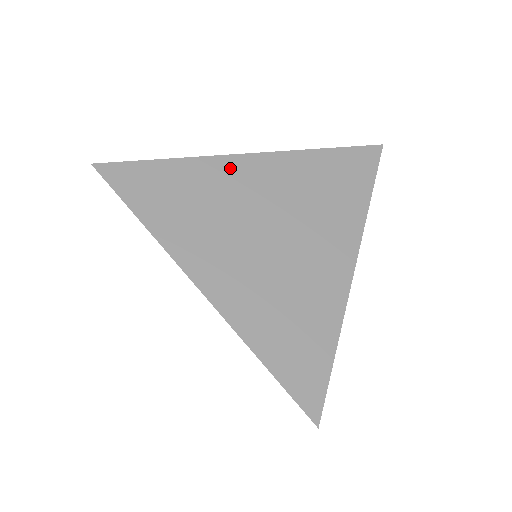
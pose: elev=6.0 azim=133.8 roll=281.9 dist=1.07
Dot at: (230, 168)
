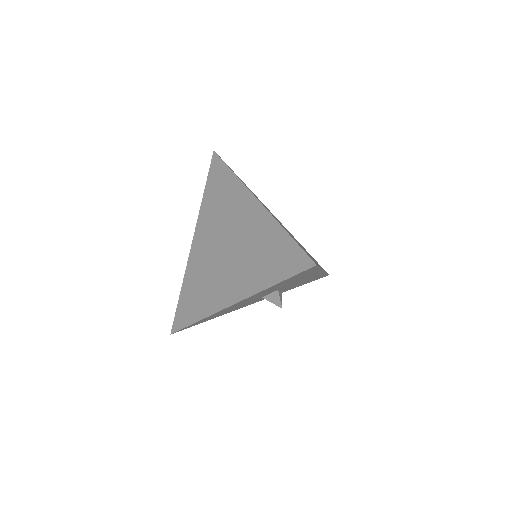
Dot at: (267, 208)
